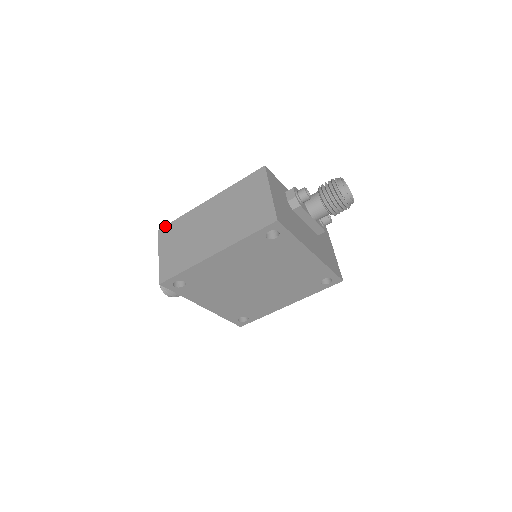
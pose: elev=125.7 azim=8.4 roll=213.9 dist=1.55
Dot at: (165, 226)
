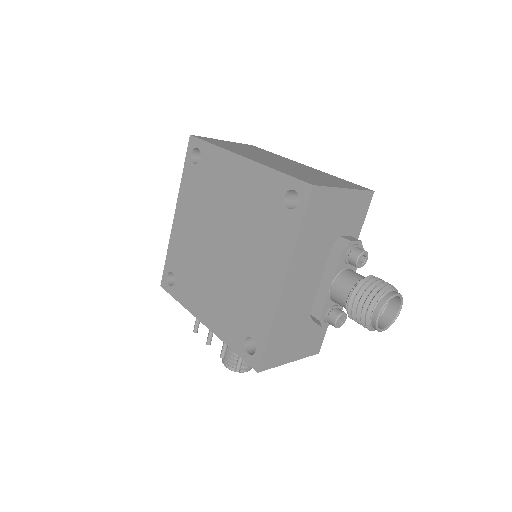
Dot at: occluded
